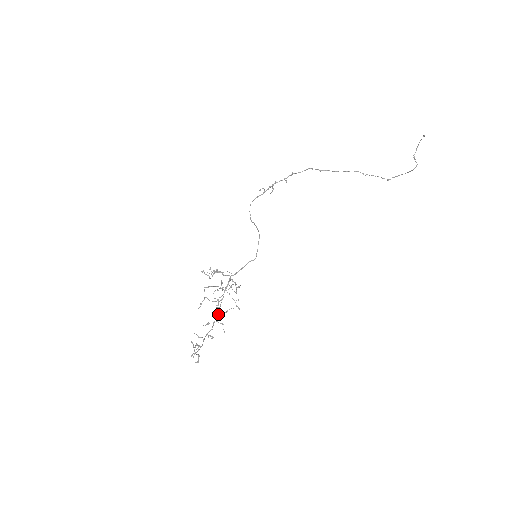
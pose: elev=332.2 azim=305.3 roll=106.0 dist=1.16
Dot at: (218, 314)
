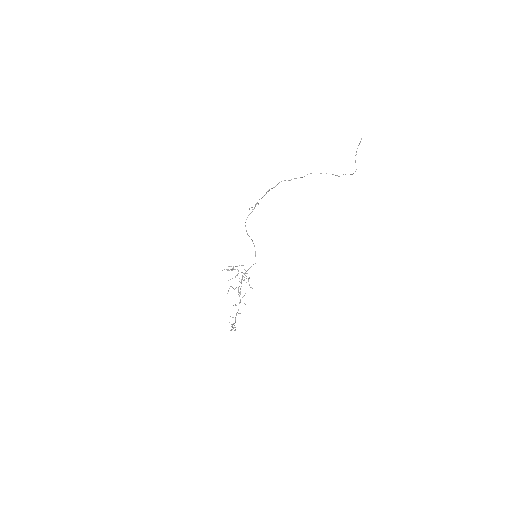
Dot at: (240, 299)
